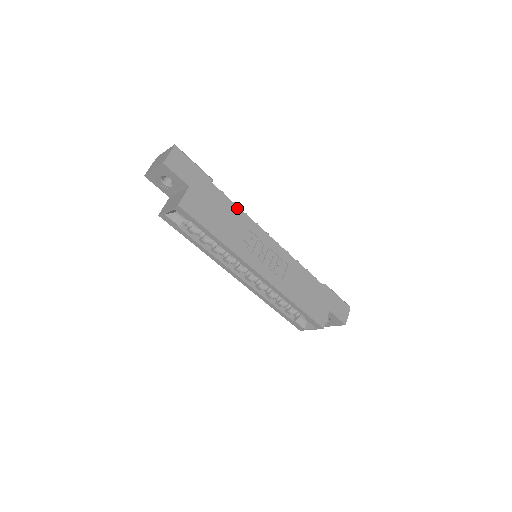
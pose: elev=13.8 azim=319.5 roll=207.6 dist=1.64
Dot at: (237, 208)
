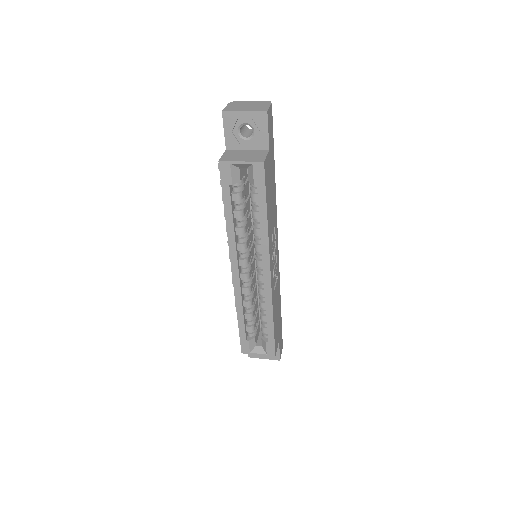
Dot at: occluded
